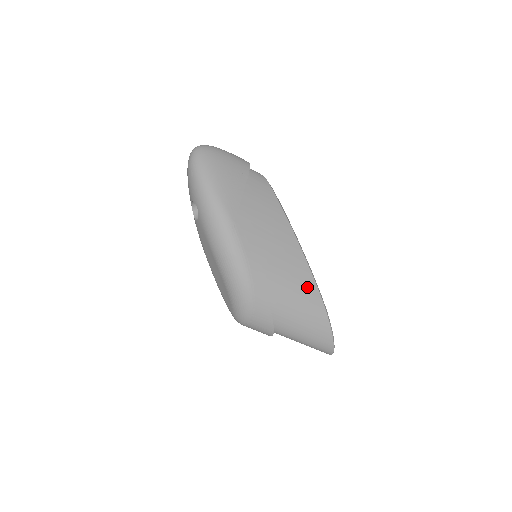
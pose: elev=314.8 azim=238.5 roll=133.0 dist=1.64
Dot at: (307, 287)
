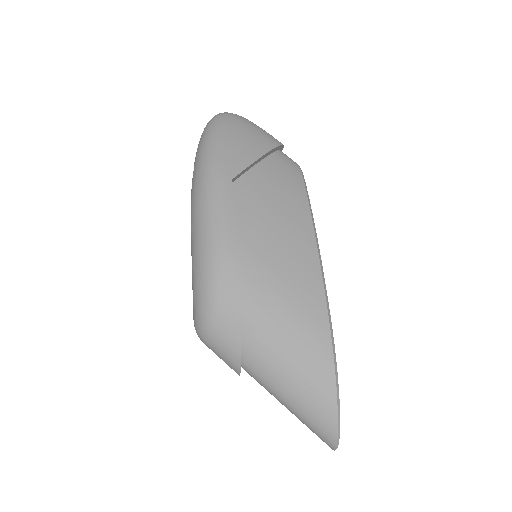
Dot at: (310, 307)
